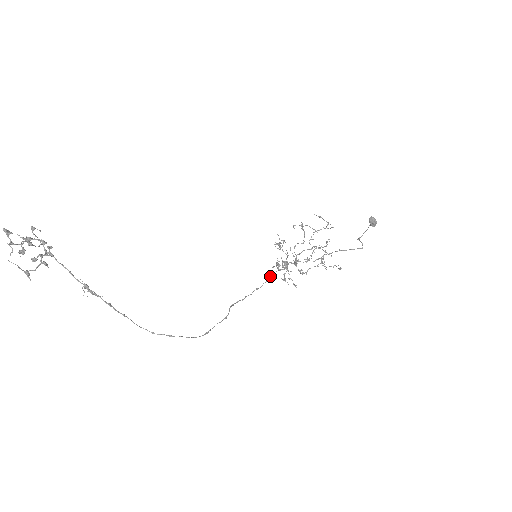
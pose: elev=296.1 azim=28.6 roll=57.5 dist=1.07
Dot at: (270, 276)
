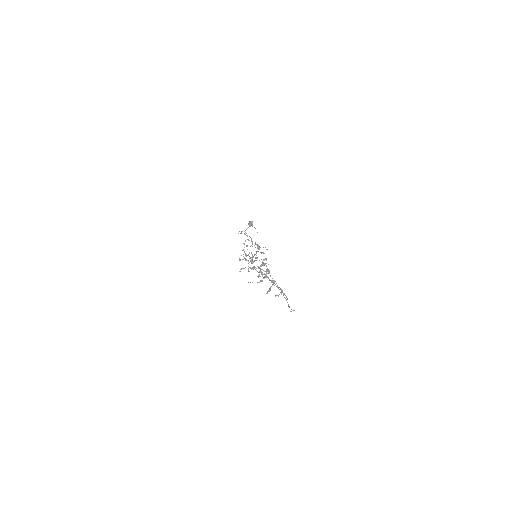
Dot at: occluded
